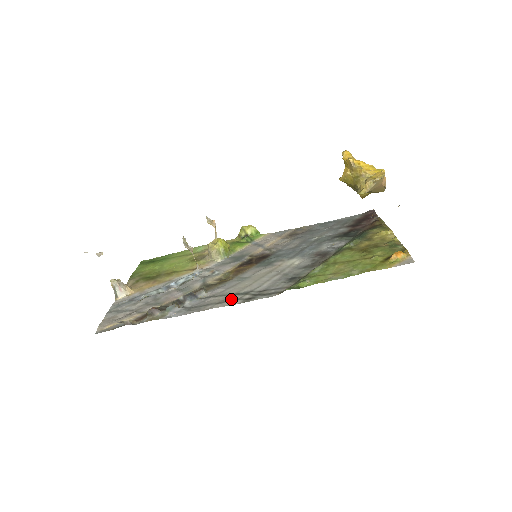
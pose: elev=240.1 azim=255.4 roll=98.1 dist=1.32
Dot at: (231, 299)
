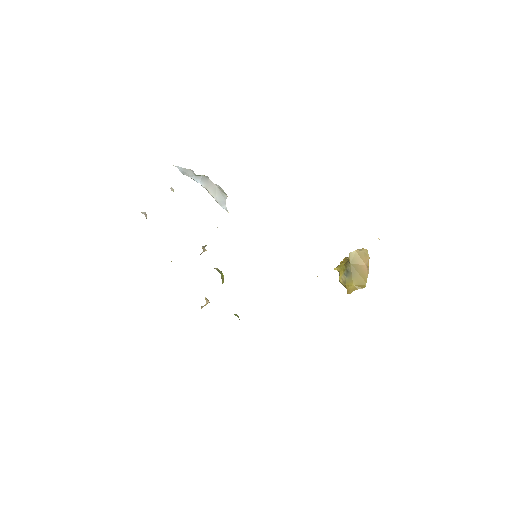
Dot at: occluded
